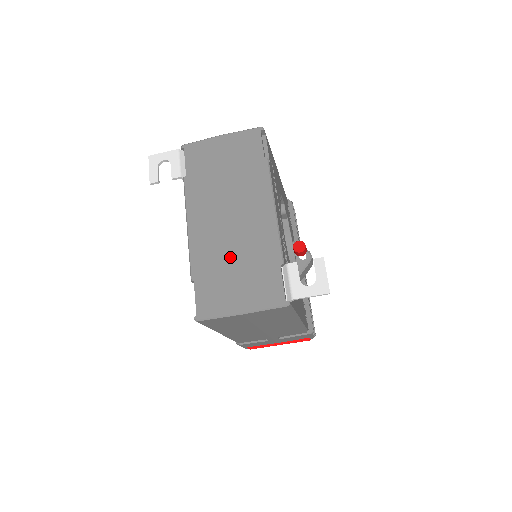
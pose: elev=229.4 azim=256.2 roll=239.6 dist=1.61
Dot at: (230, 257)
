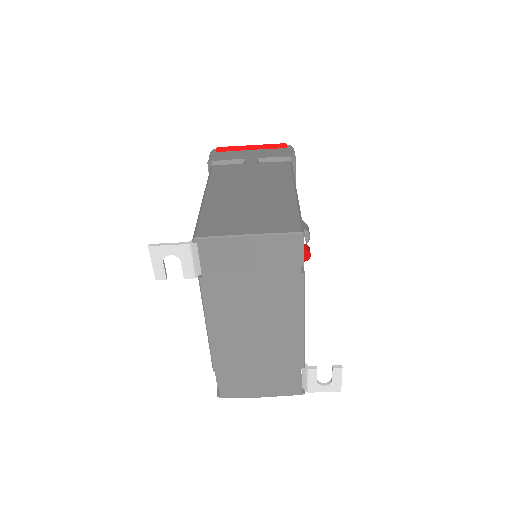
Dot at: (253, 359)
